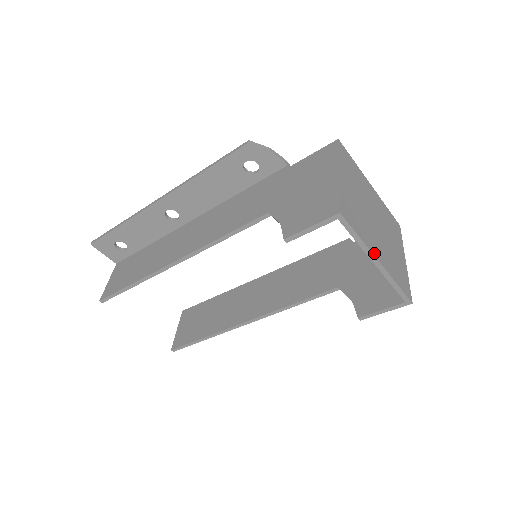
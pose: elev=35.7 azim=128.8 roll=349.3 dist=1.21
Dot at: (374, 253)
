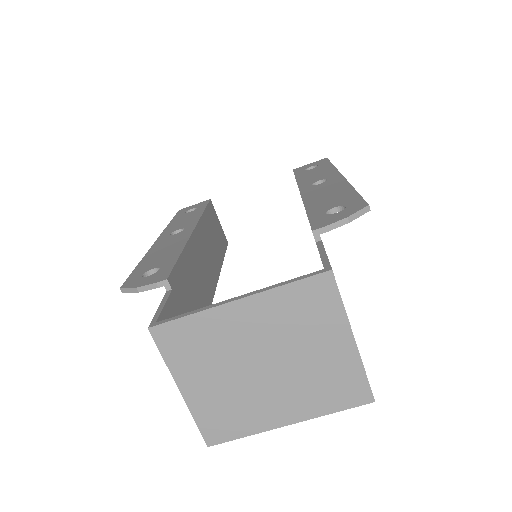
Dot at: (276, 425)
